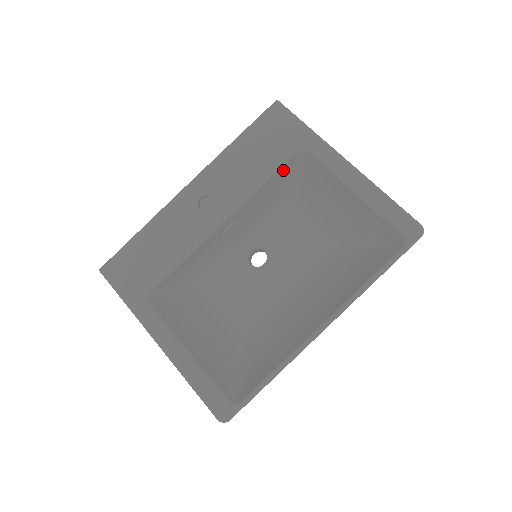
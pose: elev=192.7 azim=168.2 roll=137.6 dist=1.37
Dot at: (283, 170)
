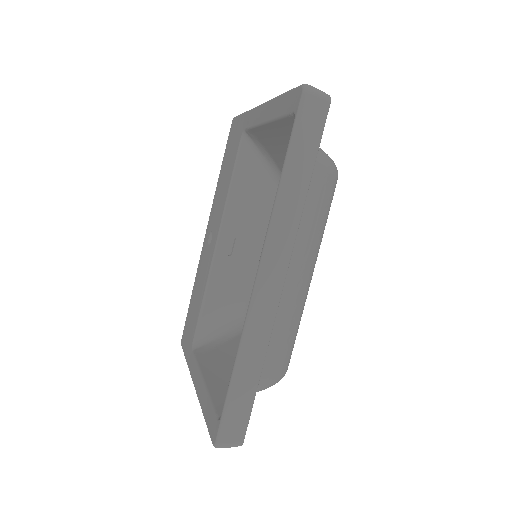
Dot at: (243, 163)
